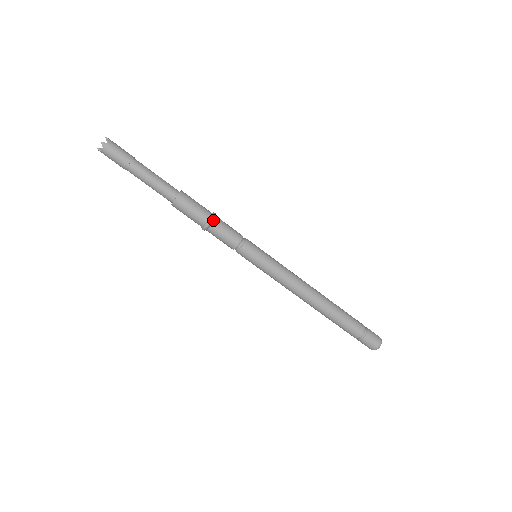
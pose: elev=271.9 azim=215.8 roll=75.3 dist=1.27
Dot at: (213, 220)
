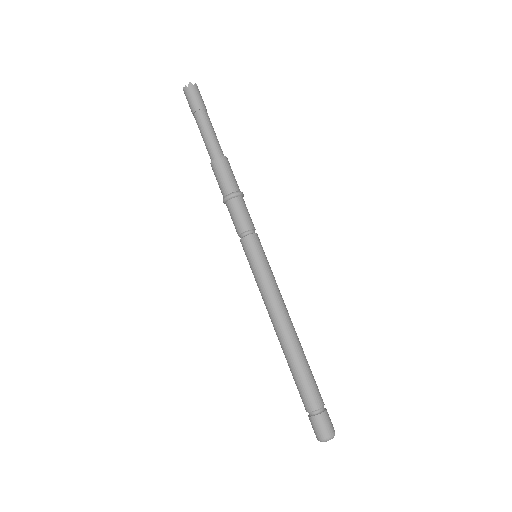
Dot at: (238, 195)
